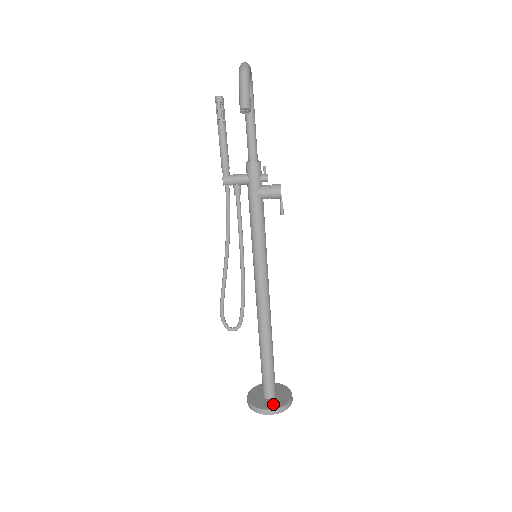
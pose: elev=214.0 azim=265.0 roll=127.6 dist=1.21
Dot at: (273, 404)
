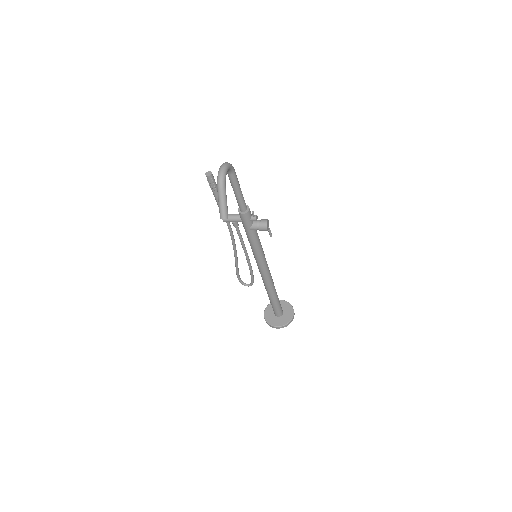
Dot at: (280, 322)
